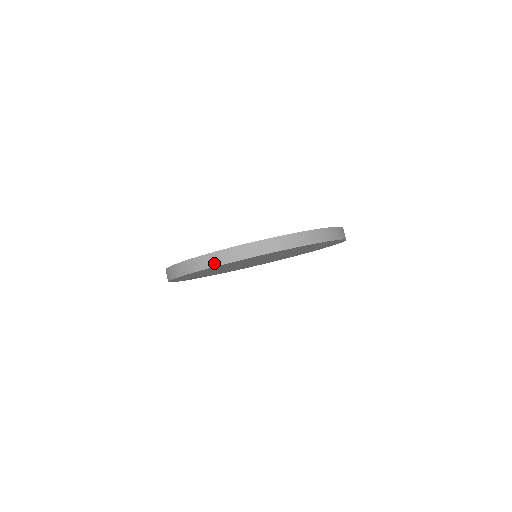
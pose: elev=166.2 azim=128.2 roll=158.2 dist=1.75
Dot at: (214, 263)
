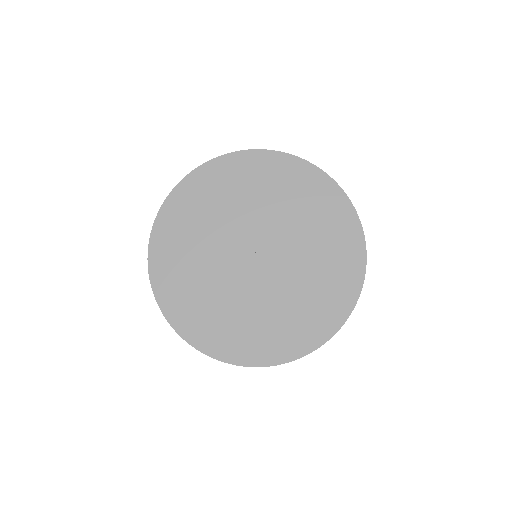
Dot at: (163, 205)
